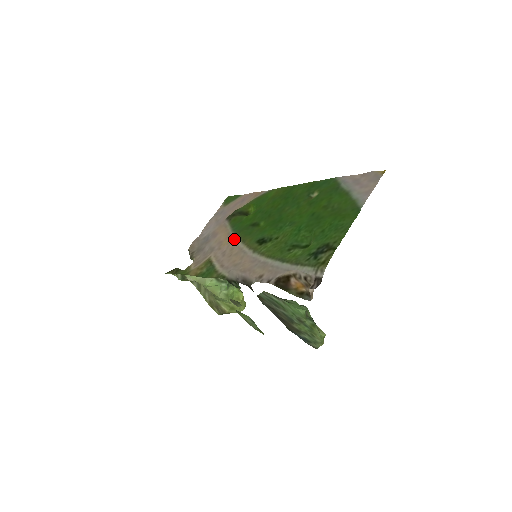
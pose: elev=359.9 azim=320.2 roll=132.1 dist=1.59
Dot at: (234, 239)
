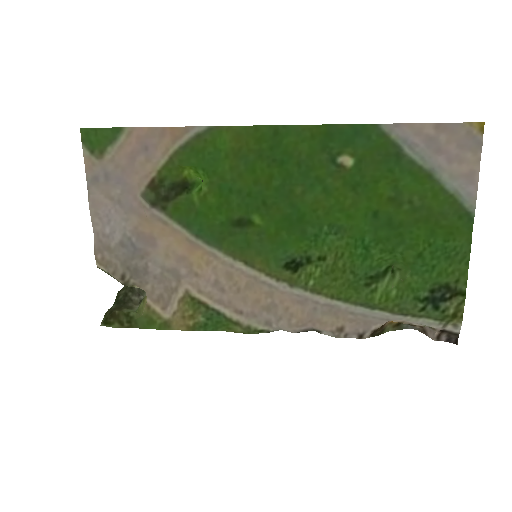
Dot at: (216, 255)
